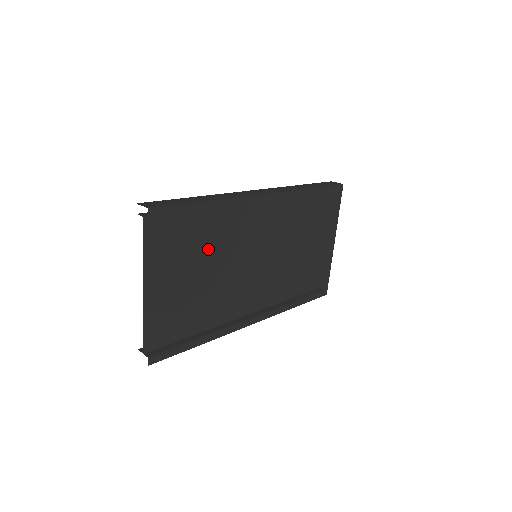
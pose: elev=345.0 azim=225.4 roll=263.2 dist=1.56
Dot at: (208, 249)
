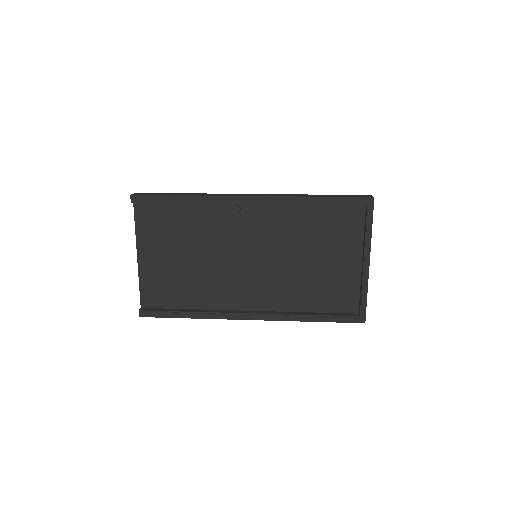
Dot at: (195, 237)
